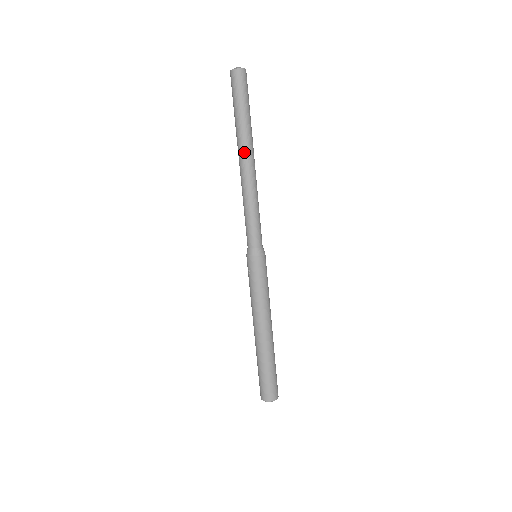
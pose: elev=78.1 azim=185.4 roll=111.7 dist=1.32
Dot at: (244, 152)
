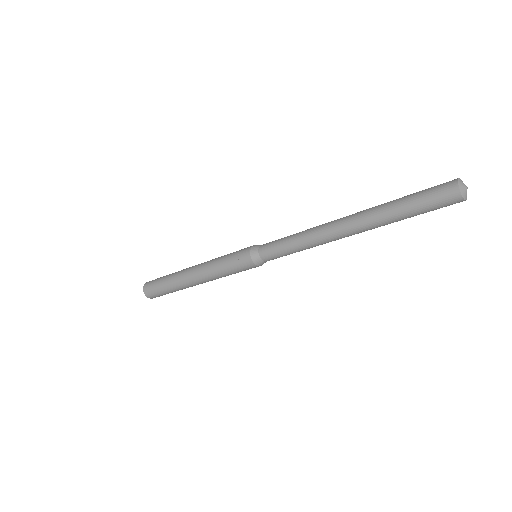
Dot at: (357, 229)
